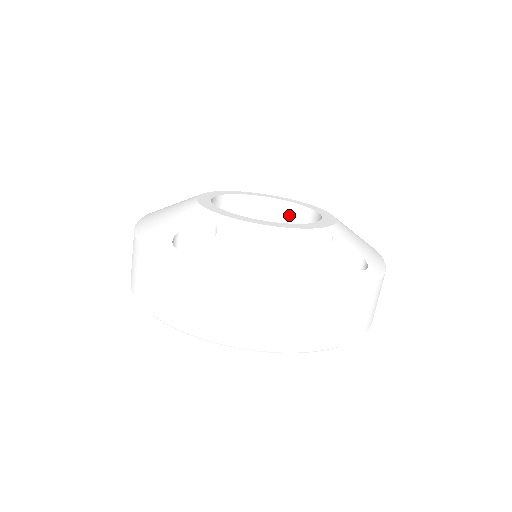
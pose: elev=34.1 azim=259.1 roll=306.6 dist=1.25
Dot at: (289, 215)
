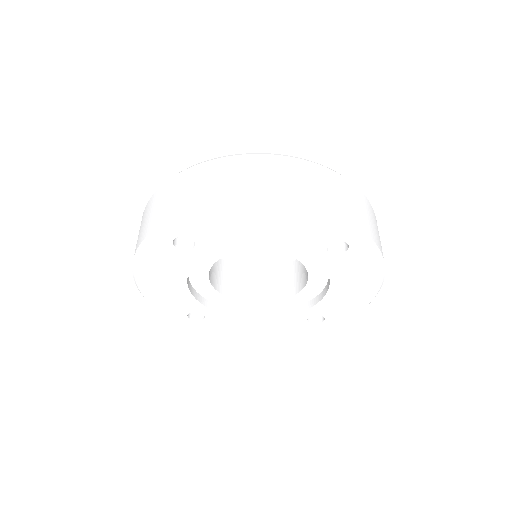
Dot at: occluded
